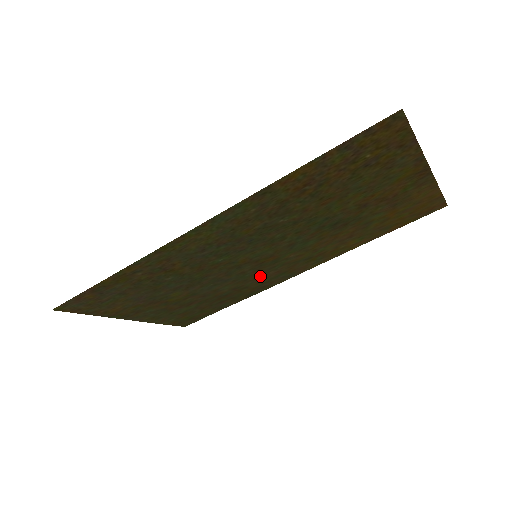
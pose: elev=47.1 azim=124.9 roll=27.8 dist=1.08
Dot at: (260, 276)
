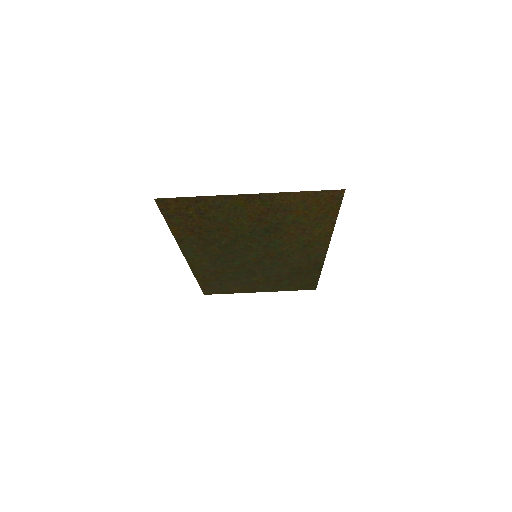
Dot at: (293, 261)
